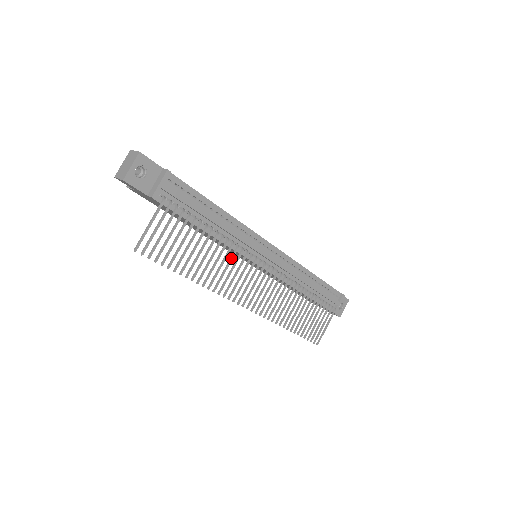
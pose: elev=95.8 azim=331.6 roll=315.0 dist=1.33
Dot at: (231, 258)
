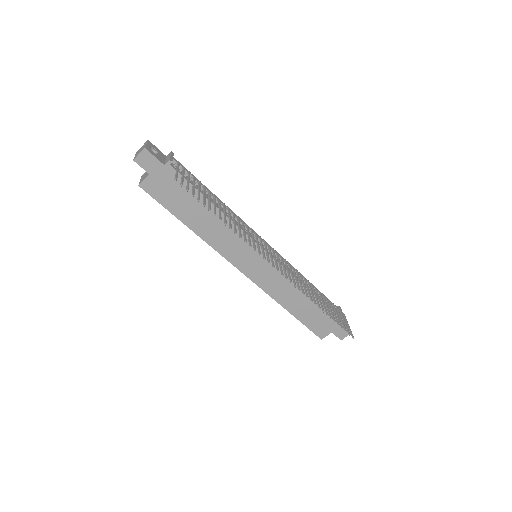
Dot at: (243, 225)
